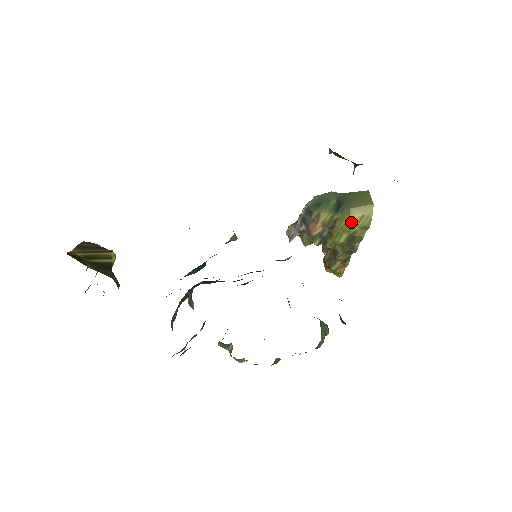
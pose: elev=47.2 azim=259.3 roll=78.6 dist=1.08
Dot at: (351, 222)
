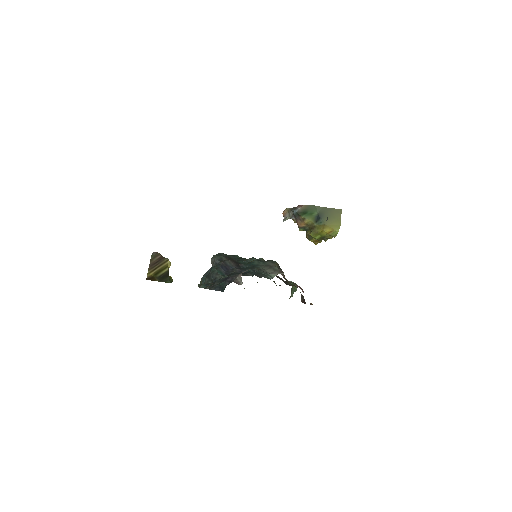
Dot at: (324, 232)
